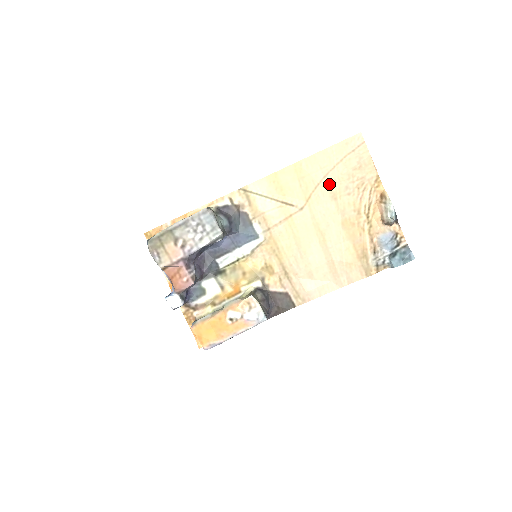
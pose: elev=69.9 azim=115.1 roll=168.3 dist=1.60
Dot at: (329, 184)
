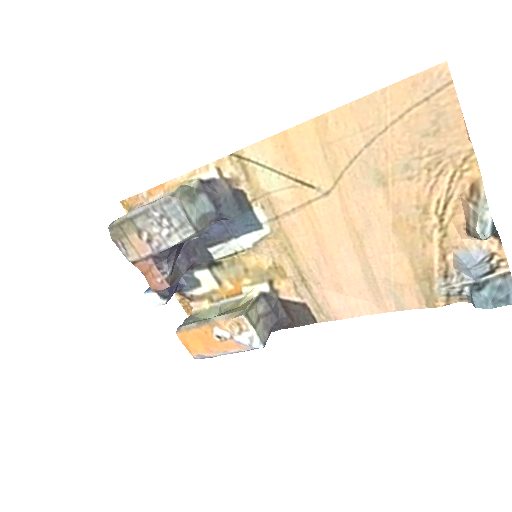
Dot at: (375, 158)
